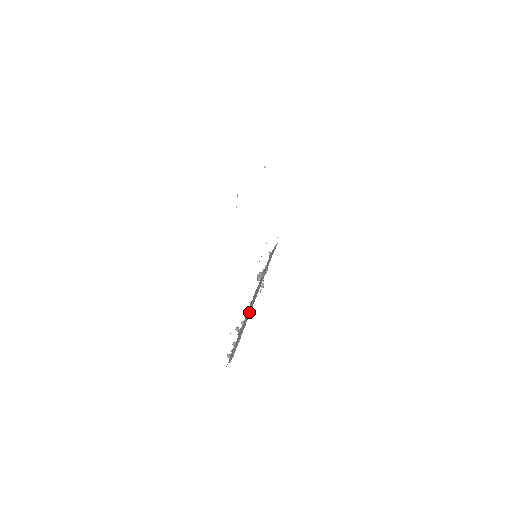
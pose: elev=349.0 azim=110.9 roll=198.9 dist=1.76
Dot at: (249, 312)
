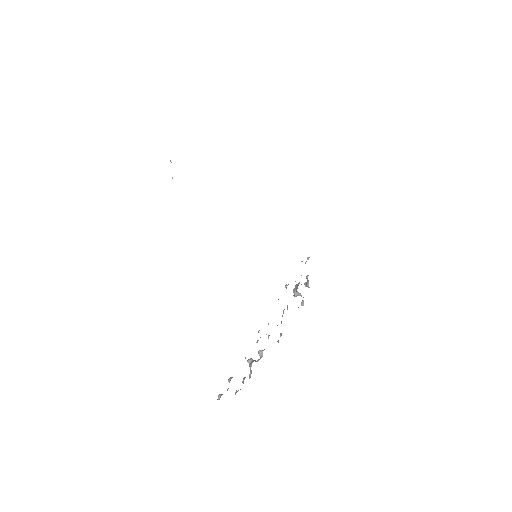
Dot at: occluded
